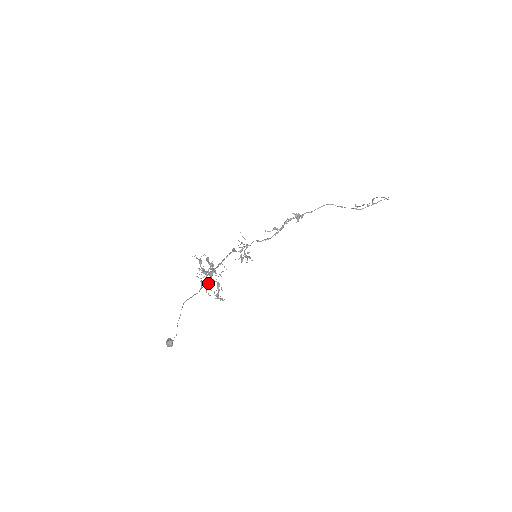
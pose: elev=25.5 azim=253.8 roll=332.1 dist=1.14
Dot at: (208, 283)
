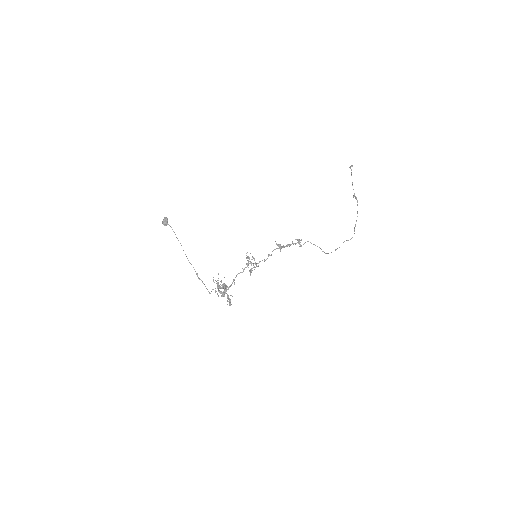
Dot at: (220, 286)
